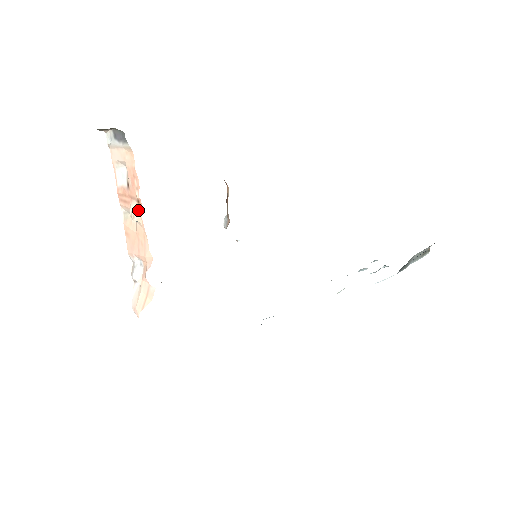
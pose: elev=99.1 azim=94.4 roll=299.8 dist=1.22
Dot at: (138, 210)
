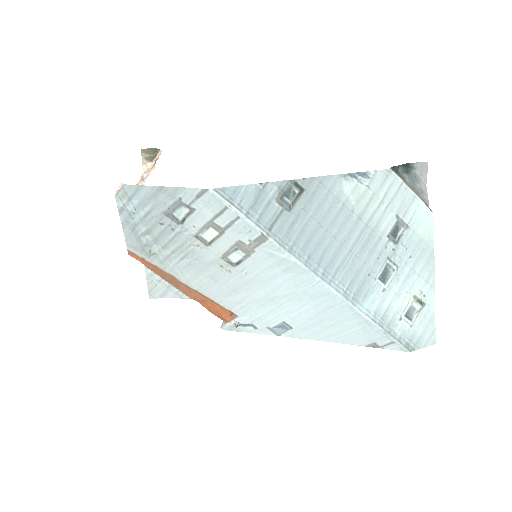
Dot at: (154, 161)
